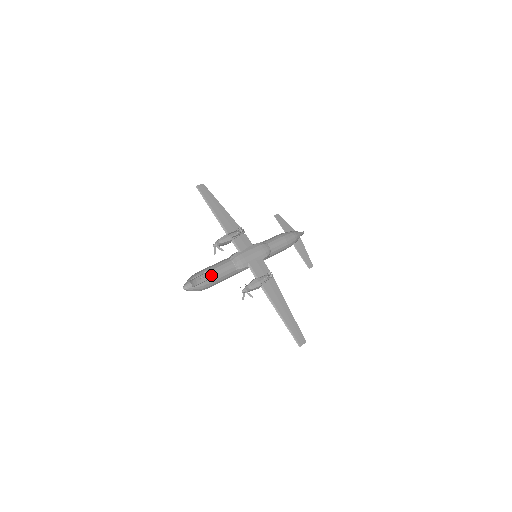
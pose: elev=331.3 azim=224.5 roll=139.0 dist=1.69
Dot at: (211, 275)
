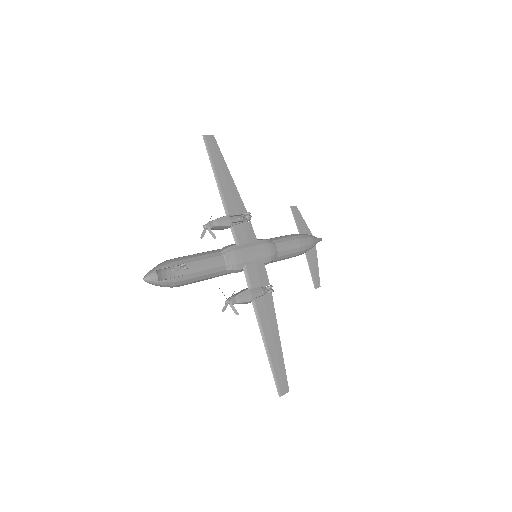
Dot at: (189, 269)
